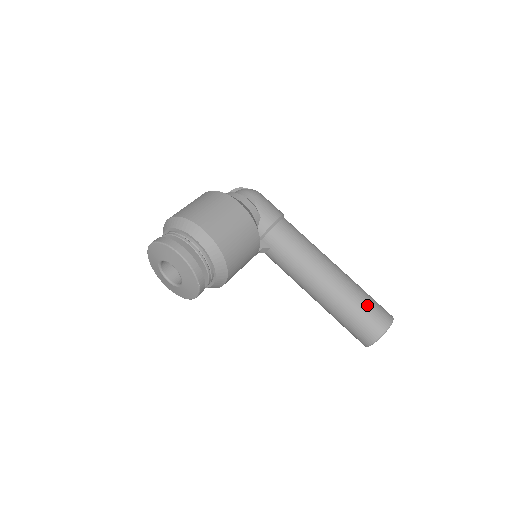
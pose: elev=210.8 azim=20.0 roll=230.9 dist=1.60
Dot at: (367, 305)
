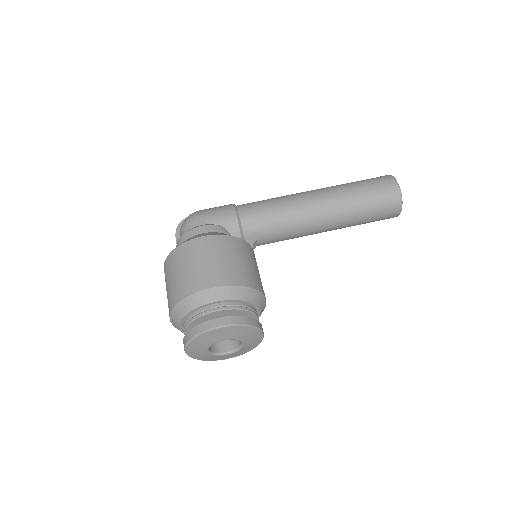
Dot at: (367, 189)
